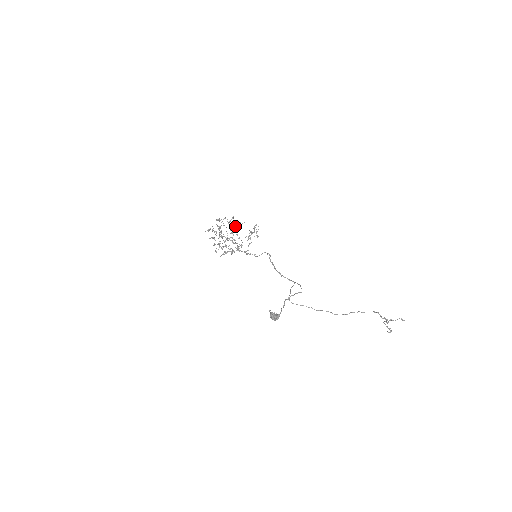
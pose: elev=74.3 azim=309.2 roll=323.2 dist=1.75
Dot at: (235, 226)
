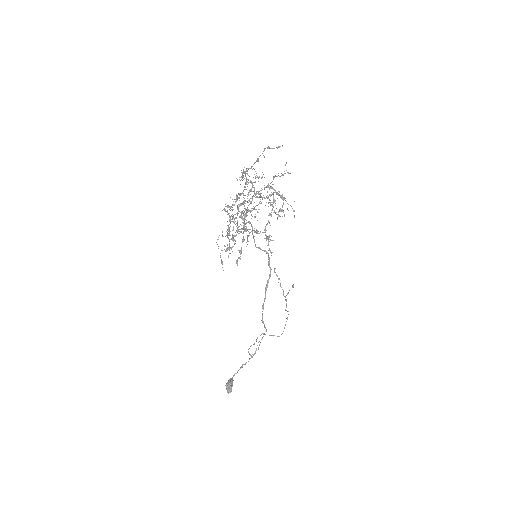
Dot at: (267, 147)
